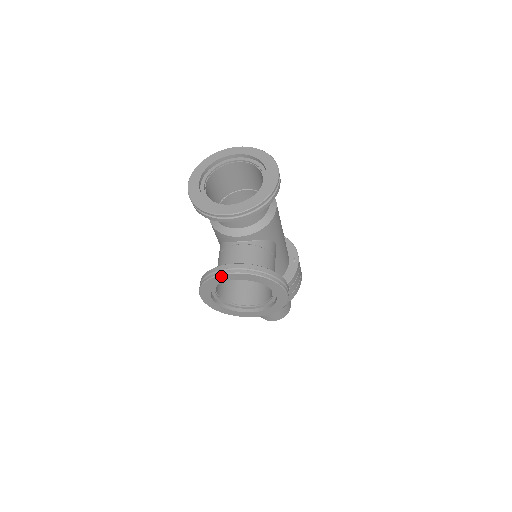
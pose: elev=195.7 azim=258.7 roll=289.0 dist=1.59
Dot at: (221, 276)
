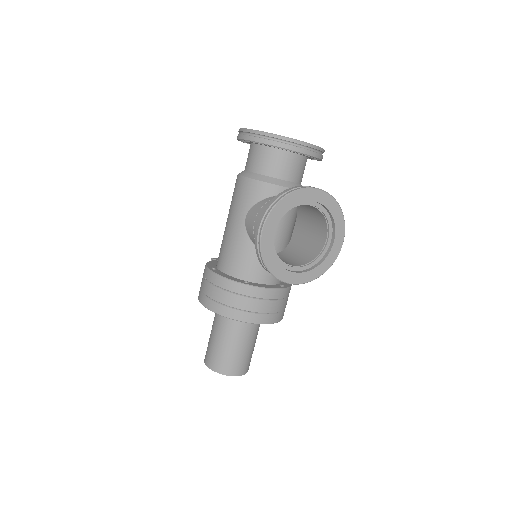
Dot at: (305, 190)
